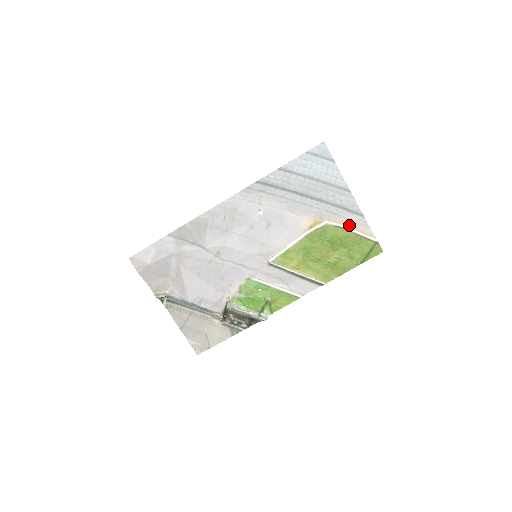
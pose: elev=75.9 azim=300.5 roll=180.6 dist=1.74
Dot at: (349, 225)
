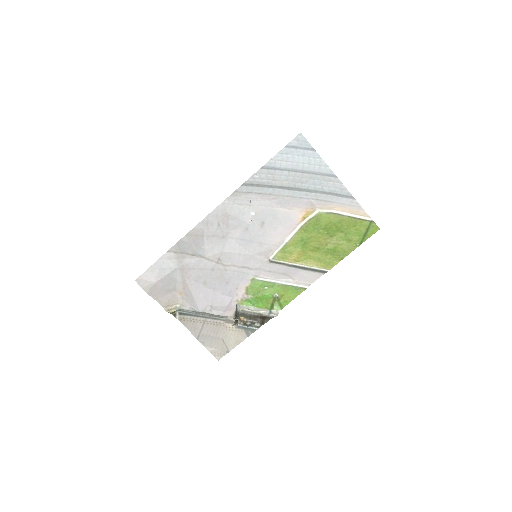
Dot at: (341, 209)
